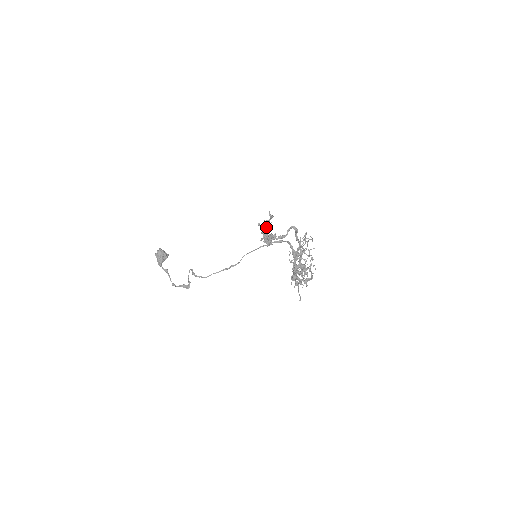
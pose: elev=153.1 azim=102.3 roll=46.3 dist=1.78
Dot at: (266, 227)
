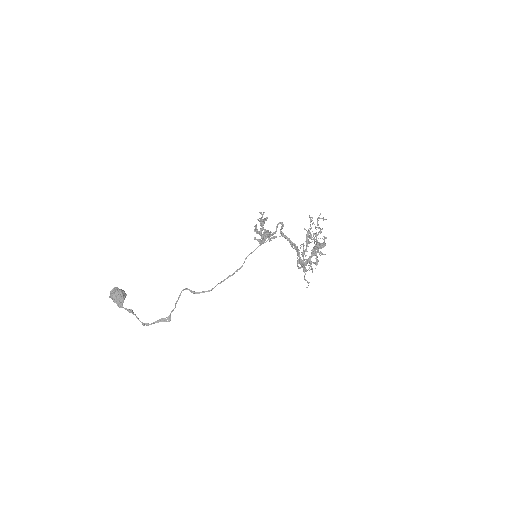
Dot at: occluded
